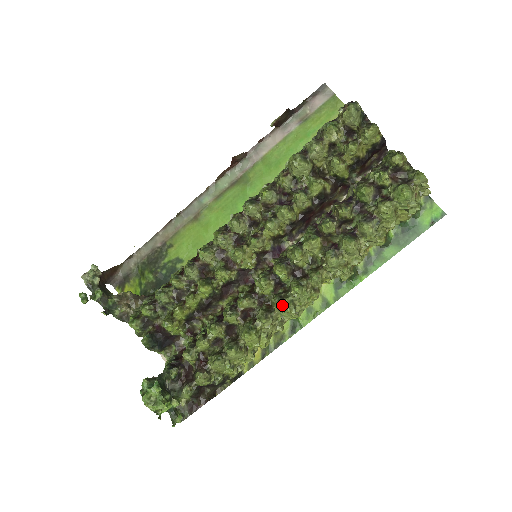
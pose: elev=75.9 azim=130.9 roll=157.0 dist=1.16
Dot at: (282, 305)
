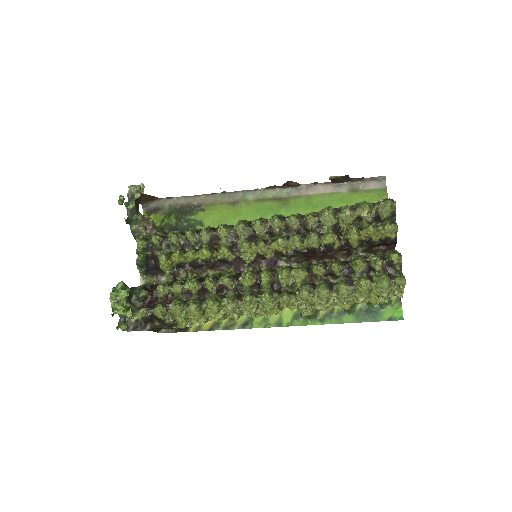
Dot at: (250, 299)
